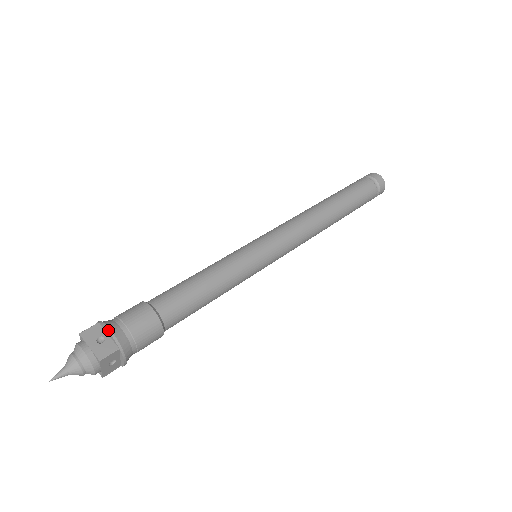
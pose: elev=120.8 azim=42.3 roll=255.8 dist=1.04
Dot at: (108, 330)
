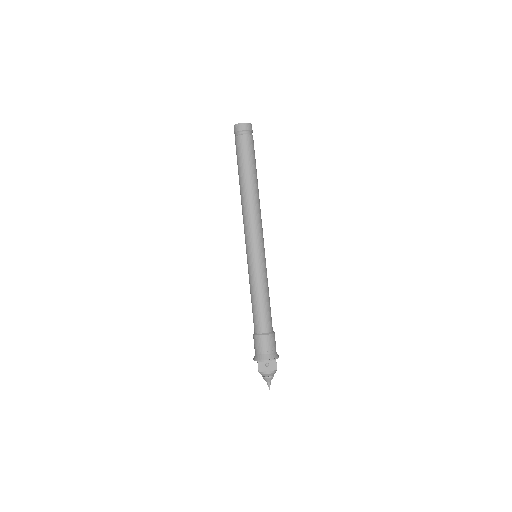
Dot at: (266, 361)
